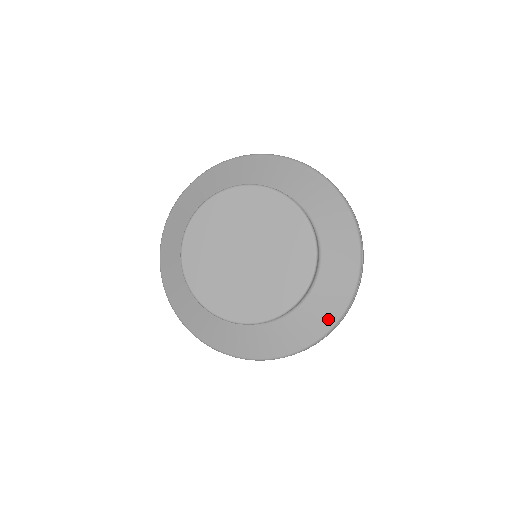
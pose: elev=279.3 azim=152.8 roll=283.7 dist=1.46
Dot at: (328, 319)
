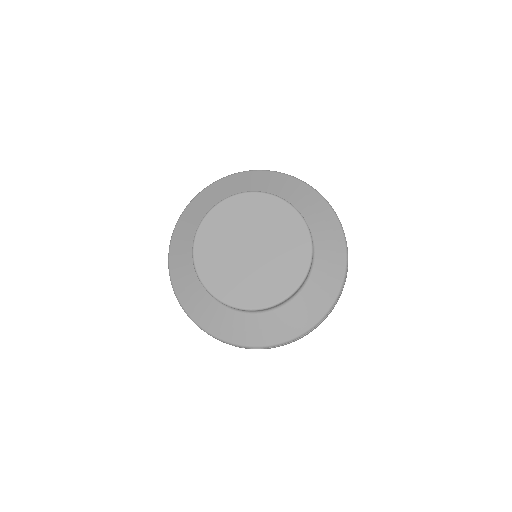
Dot at: (253, 339)
